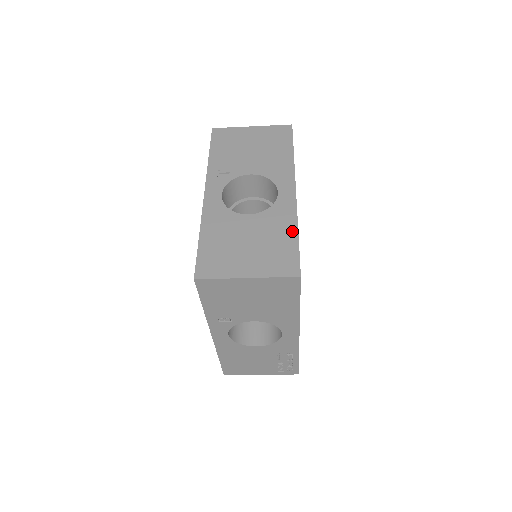
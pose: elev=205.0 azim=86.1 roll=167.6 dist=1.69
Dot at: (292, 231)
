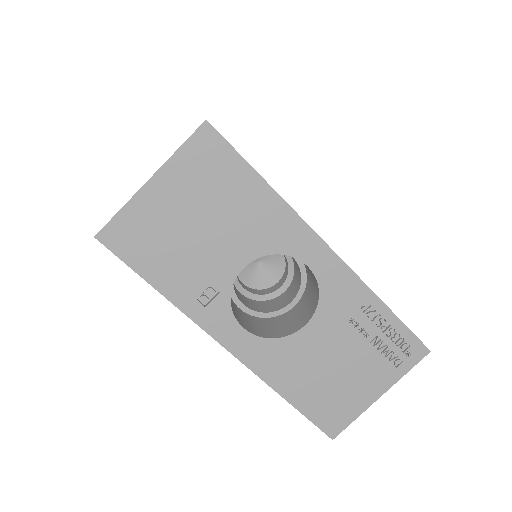
Dot at: occluded
